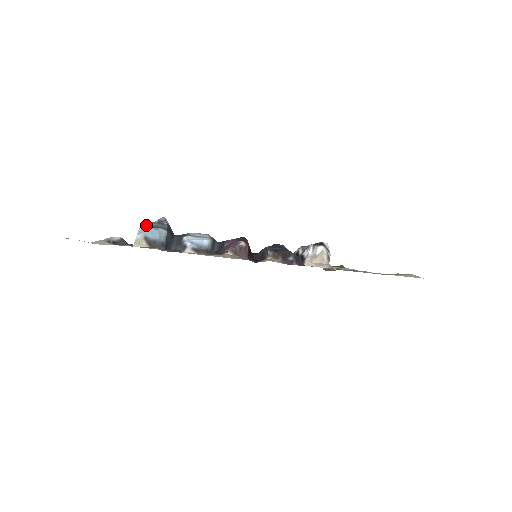
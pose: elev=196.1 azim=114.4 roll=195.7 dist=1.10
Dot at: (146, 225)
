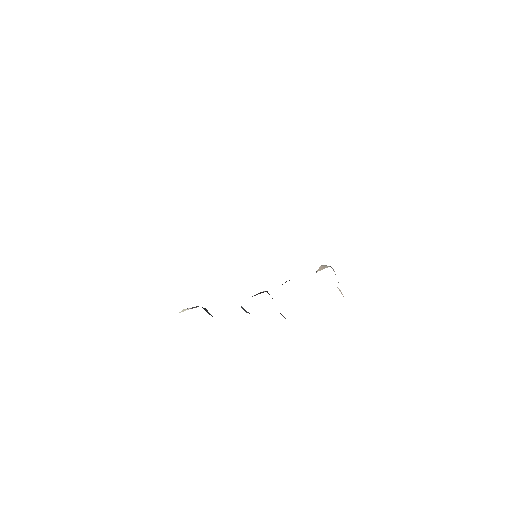
Dot at: occluded
